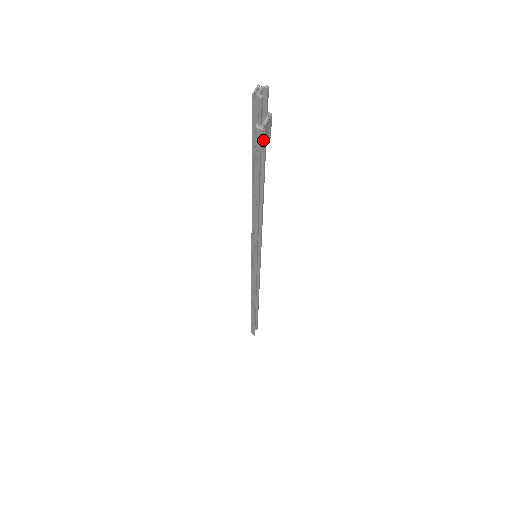
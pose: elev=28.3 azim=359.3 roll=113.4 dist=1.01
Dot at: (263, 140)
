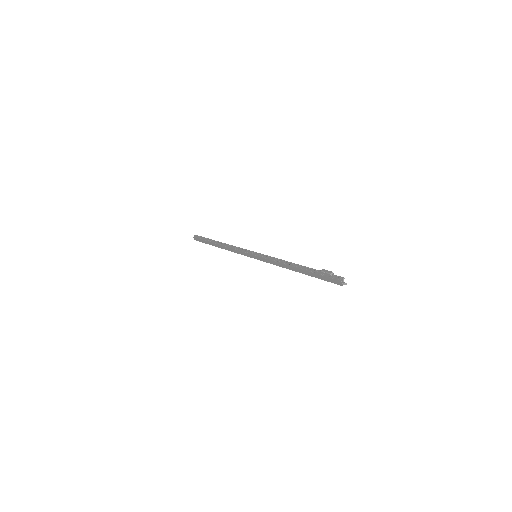
Dot at: occluded
